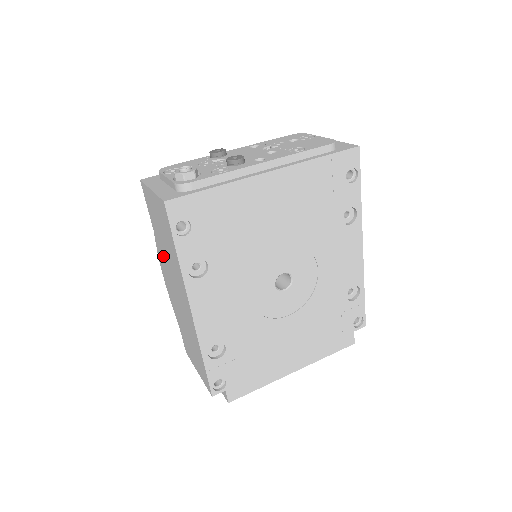
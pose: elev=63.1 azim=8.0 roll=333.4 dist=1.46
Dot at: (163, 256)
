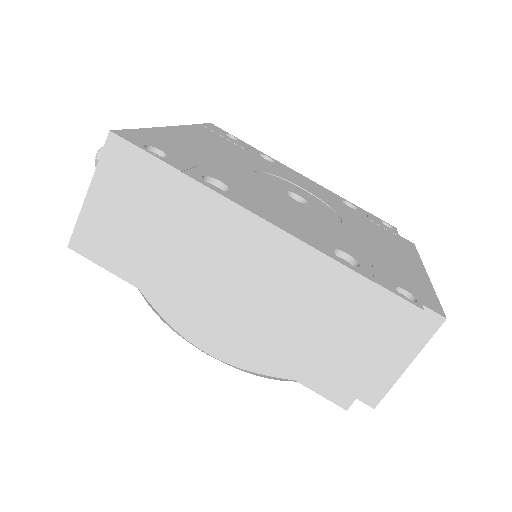
Dot at: (176, 284)
